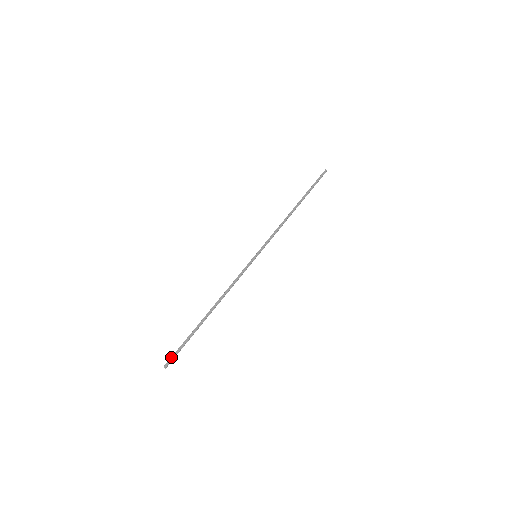
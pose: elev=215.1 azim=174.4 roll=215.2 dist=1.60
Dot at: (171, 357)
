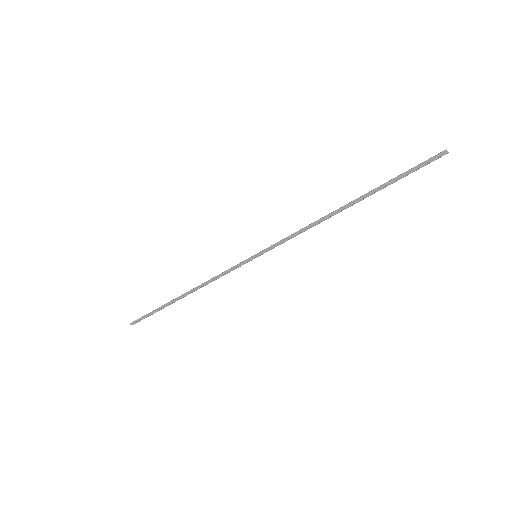
Dot at: (138, 319)
